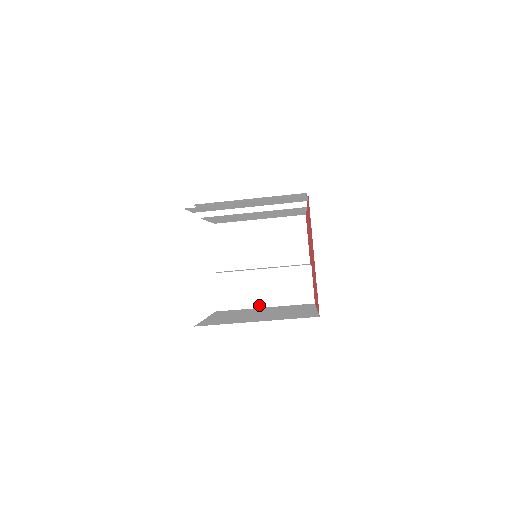
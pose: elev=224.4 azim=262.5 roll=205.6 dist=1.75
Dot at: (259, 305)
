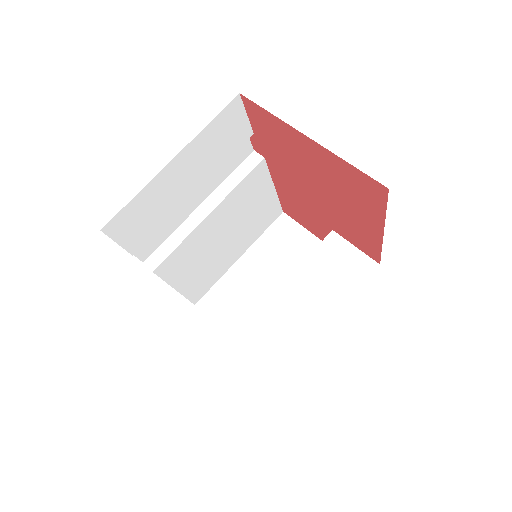
Dot at: (318, 327)
